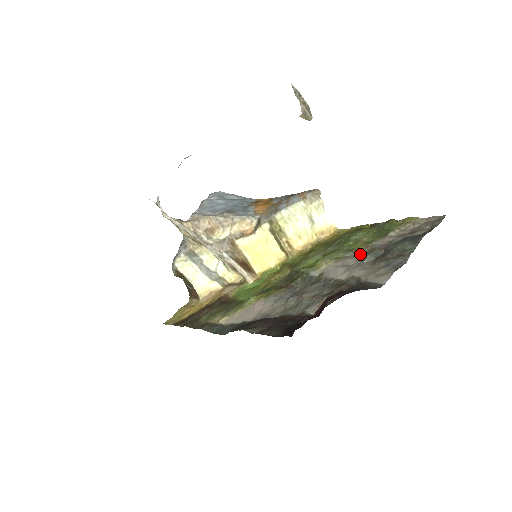
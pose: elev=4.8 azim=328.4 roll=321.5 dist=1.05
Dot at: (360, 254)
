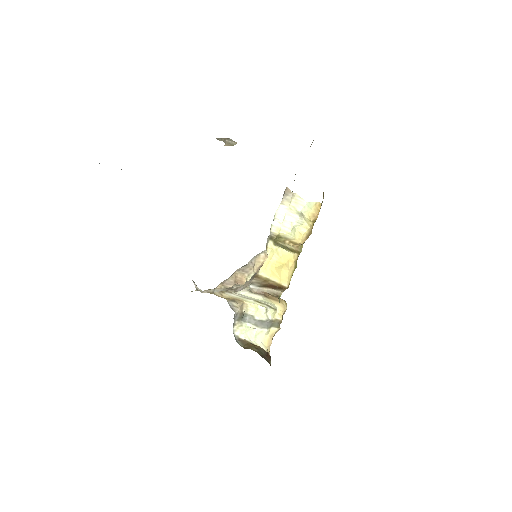
Dot at: occluded
